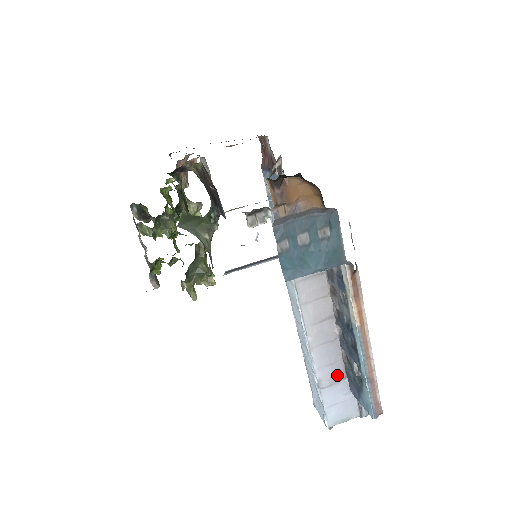
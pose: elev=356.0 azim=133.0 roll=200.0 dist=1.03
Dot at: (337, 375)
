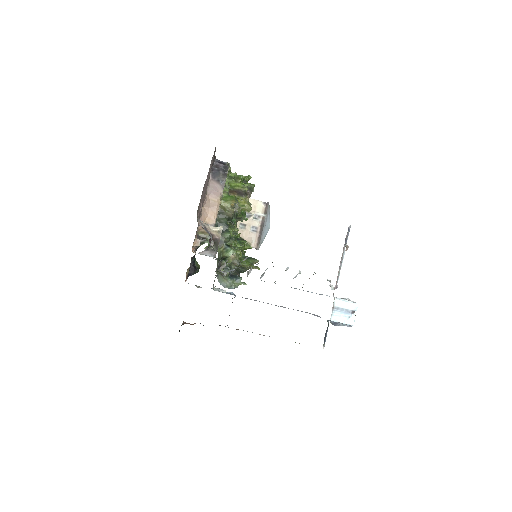
Dot at: (316, 315)
